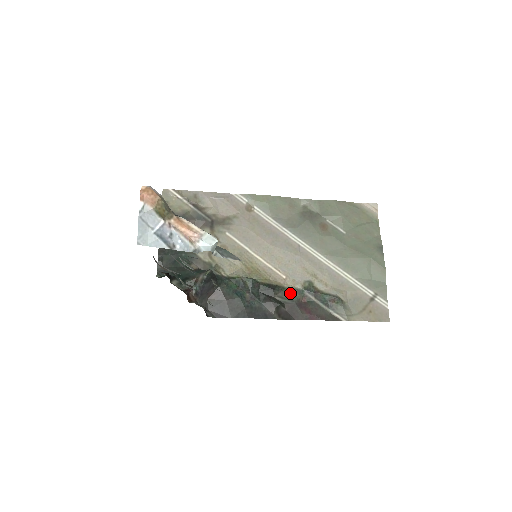
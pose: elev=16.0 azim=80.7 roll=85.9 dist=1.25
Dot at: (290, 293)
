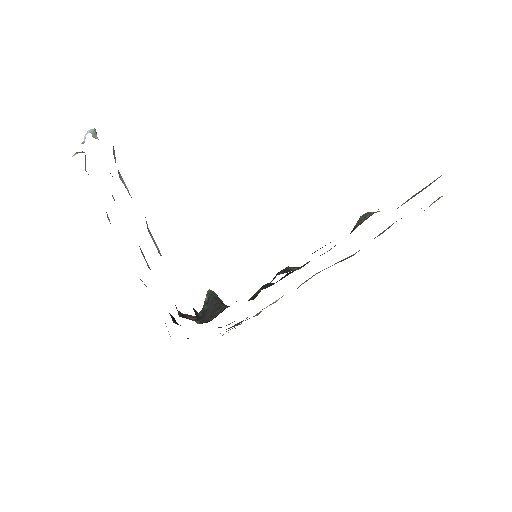
Dot at: occluded
